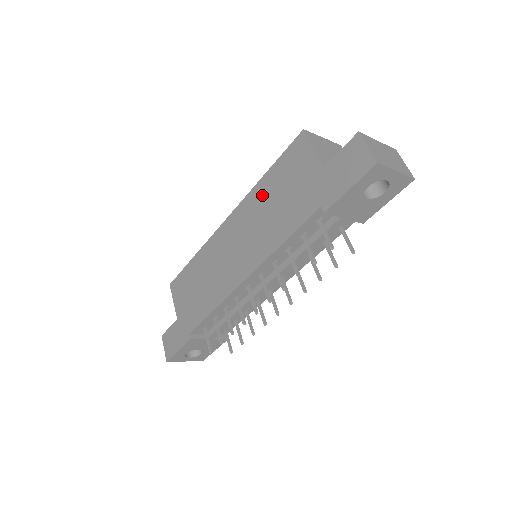
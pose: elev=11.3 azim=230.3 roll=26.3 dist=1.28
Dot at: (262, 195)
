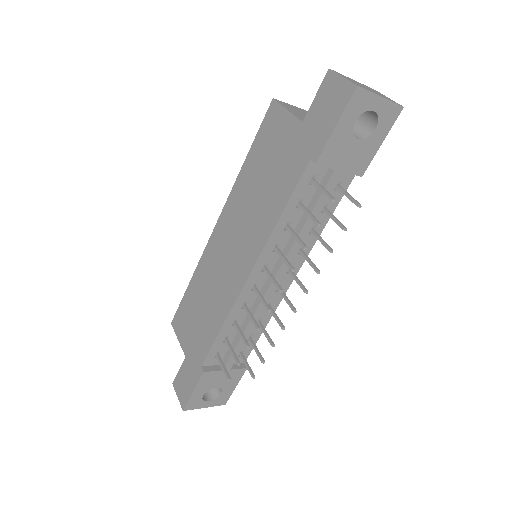
Dot at: (246, 182)
